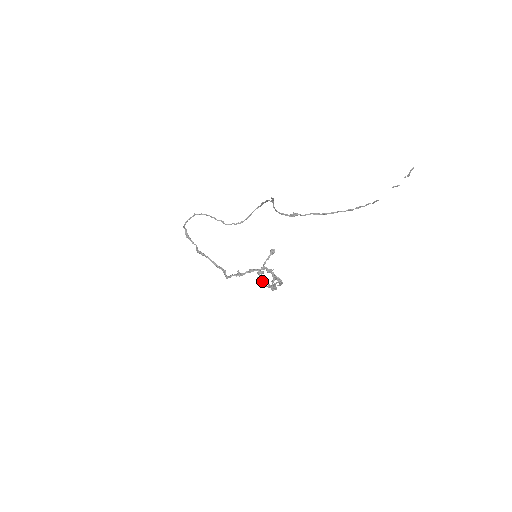
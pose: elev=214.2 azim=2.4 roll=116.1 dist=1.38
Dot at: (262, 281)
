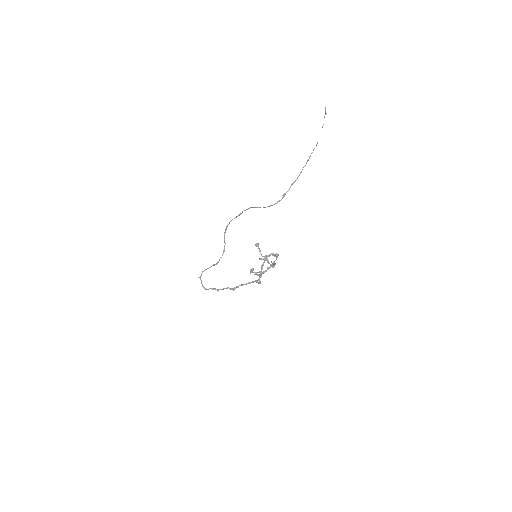
Dot at: occluded
